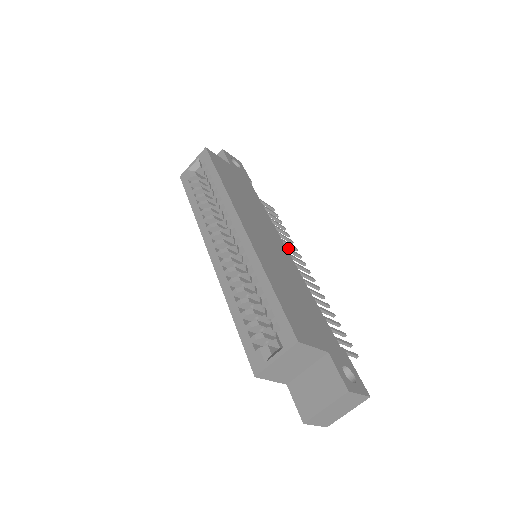
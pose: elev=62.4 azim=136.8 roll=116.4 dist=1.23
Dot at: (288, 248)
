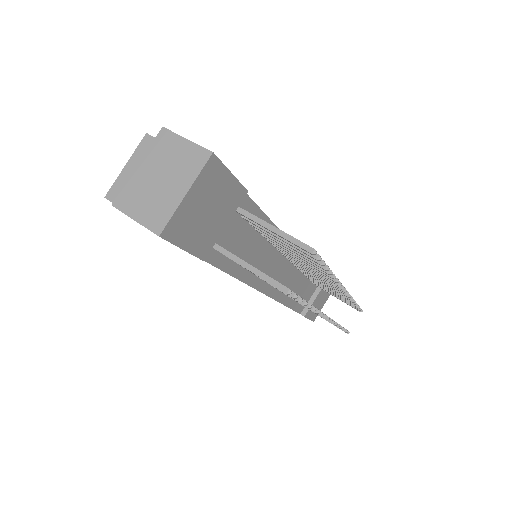
Dot at: occluded
